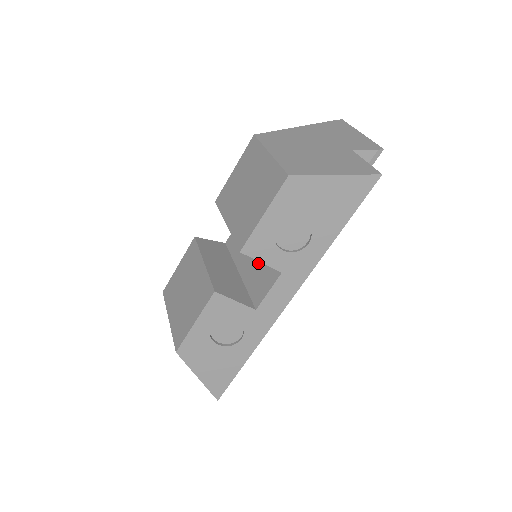
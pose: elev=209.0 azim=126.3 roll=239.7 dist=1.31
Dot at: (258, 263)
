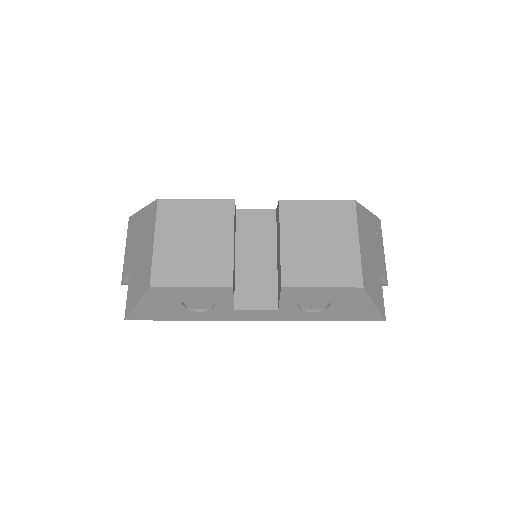
Dot at: (261, 274)
